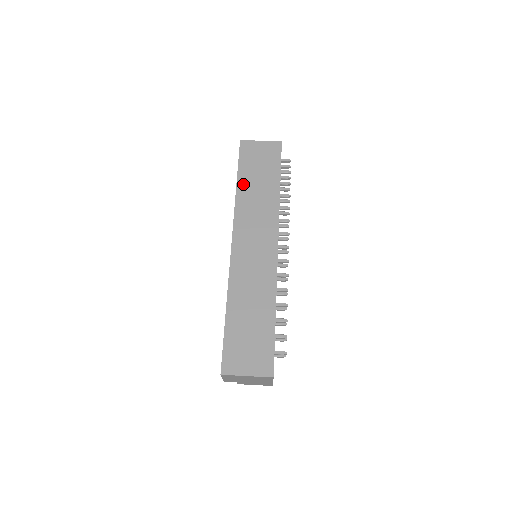
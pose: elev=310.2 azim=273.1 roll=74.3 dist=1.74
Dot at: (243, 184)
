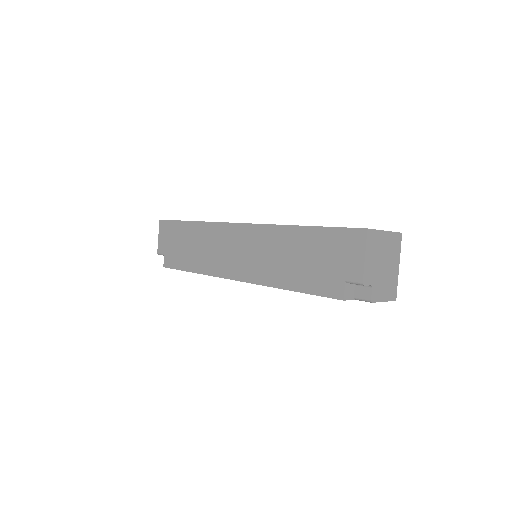
Dot at: occluded
